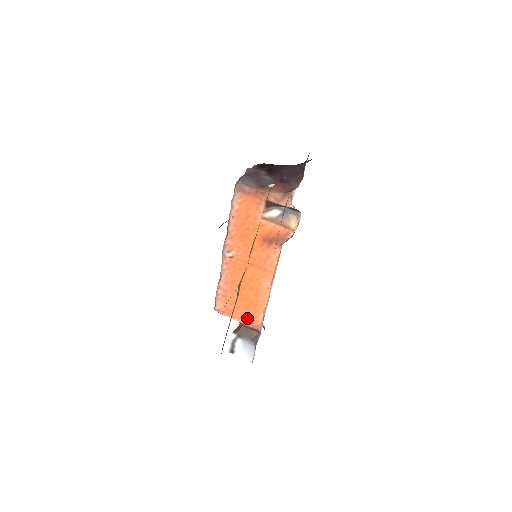
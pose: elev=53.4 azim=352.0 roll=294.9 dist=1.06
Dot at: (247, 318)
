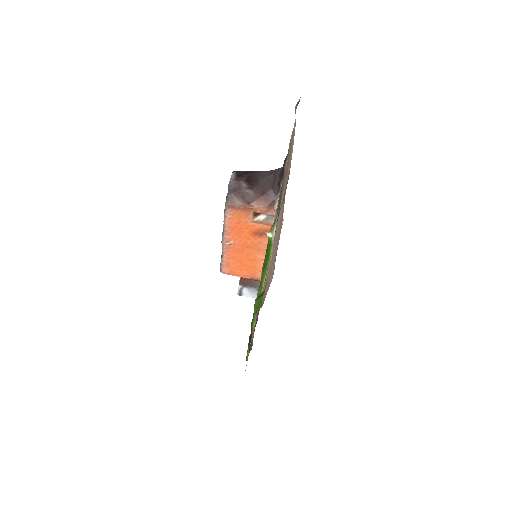
Dot at: (248, 275)
